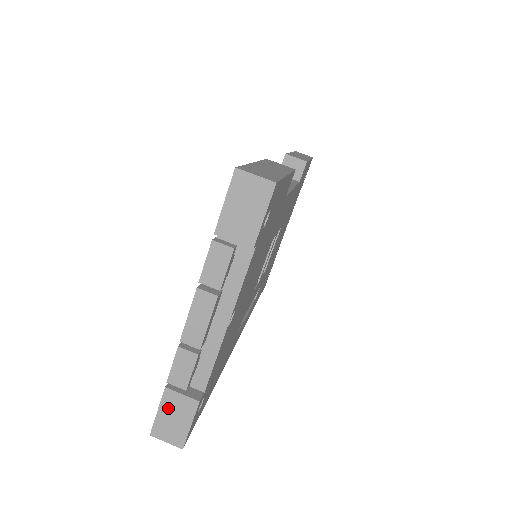
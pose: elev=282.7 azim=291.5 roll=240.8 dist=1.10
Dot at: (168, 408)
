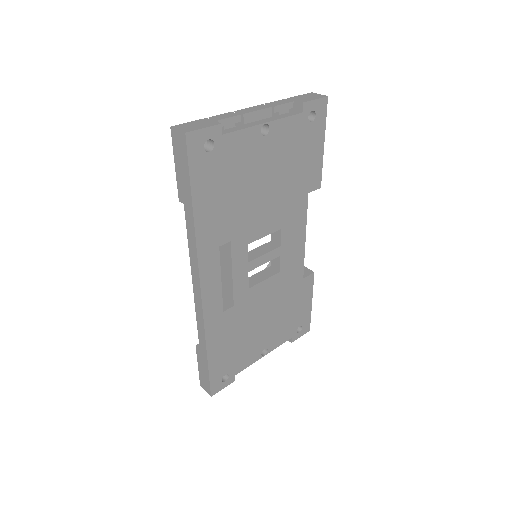
Dot at: (198, 122)
